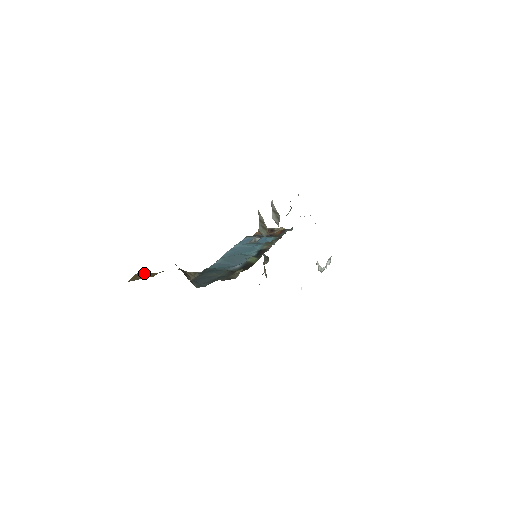
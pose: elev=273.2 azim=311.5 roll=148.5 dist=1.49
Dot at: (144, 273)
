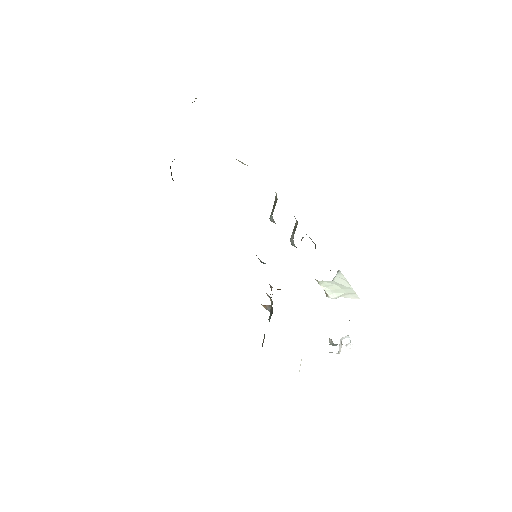
Dot at: occluded
